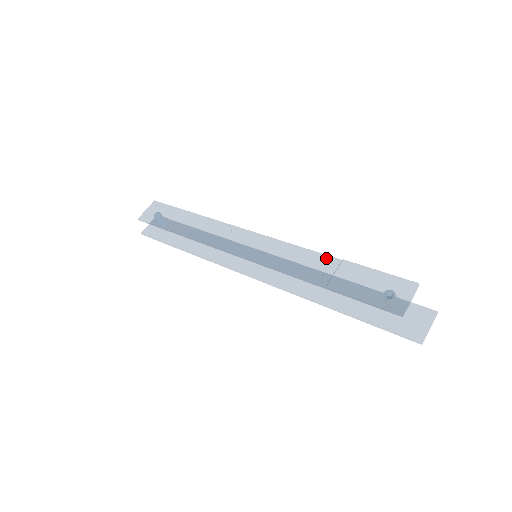
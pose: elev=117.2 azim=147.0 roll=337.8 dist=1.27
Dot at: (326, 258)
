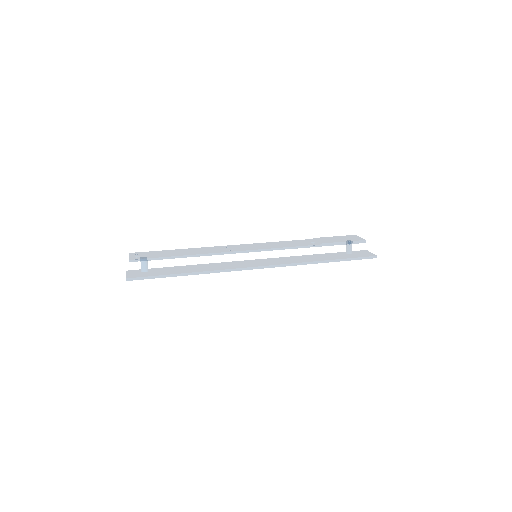
Dot at: (304, 240)
